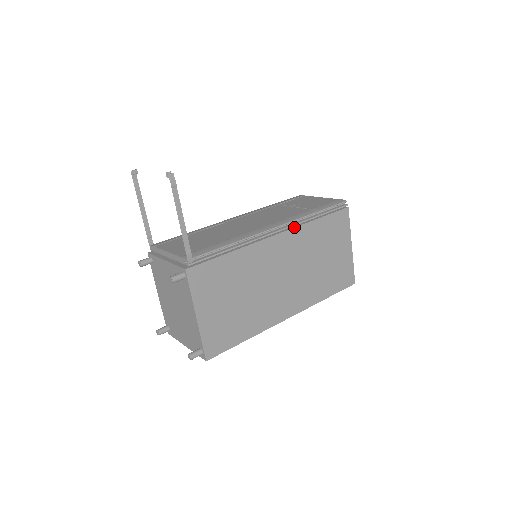
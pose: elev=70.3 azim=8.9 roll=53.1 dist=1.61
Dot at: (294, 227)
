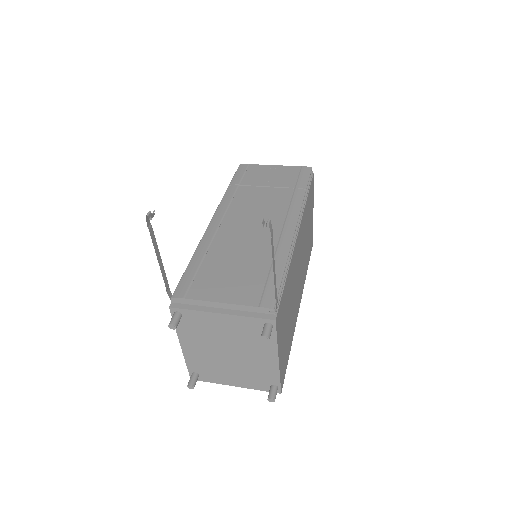
Dot at: (302, 217)
